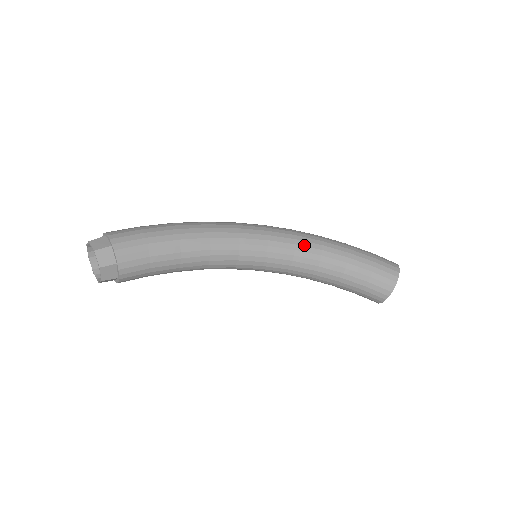
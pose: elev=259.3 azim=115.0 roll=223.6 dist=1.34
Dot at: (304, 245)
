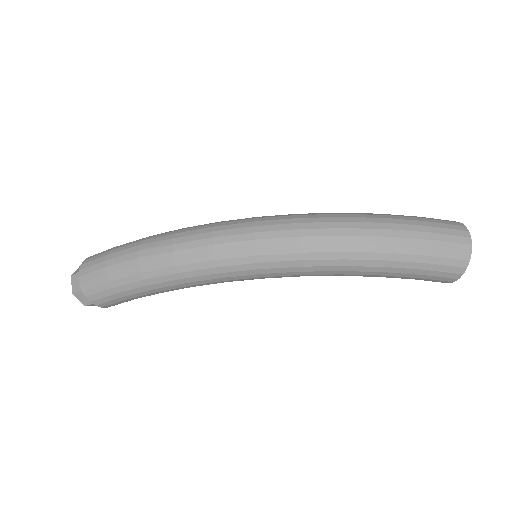
Dot at: (313, 274)
